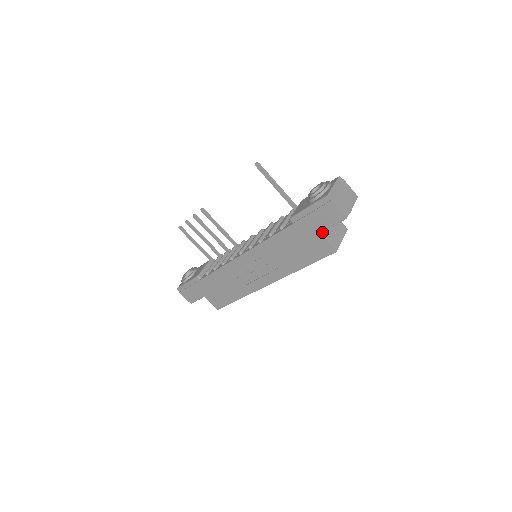
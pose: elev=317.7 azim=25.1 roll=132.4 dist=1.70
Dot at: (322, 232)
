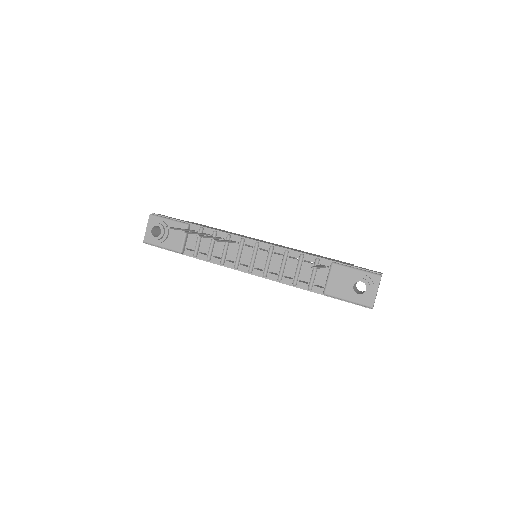
Dot at: occluded
